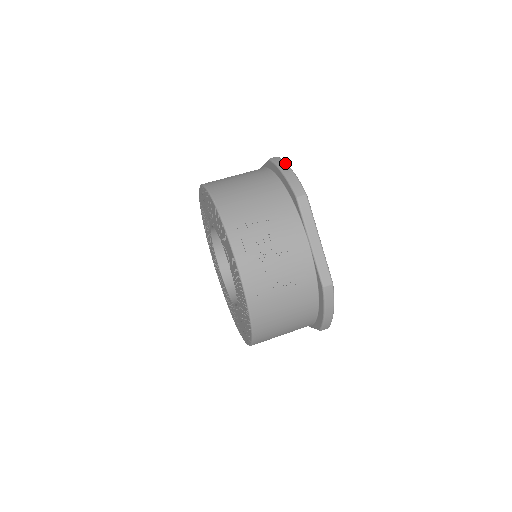
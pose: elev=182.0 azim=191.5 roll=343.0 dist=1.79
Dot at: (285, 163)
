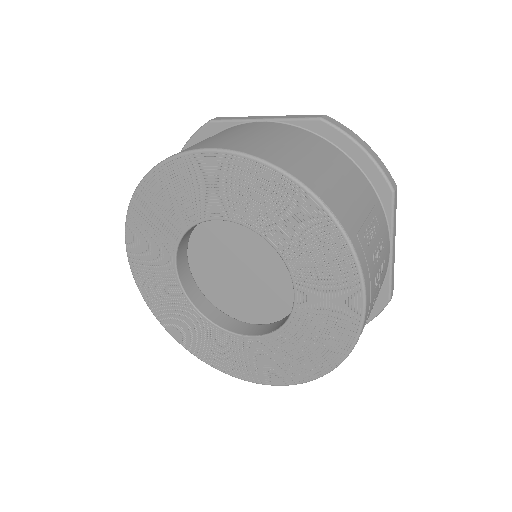
Dot at: occluded
